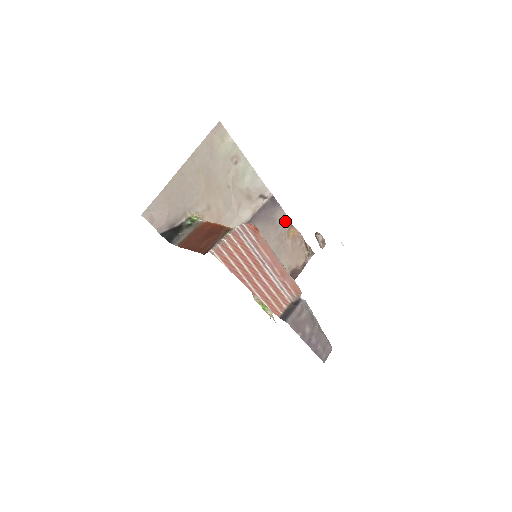
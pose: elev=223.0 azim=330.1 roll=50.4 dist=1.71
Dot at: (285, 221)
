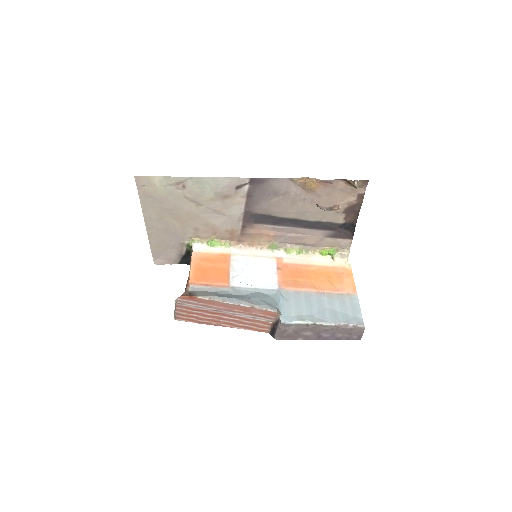
Dot at: (291, 182)
